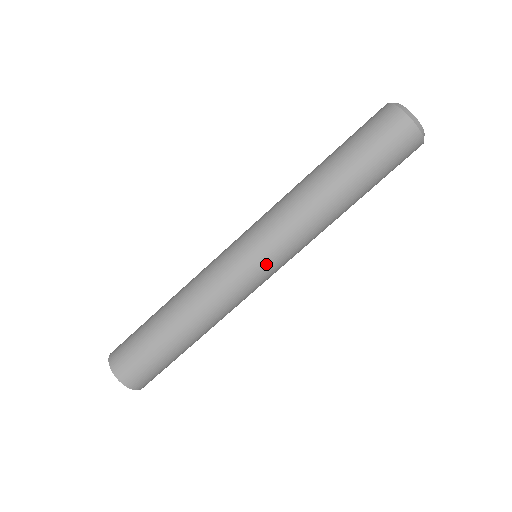
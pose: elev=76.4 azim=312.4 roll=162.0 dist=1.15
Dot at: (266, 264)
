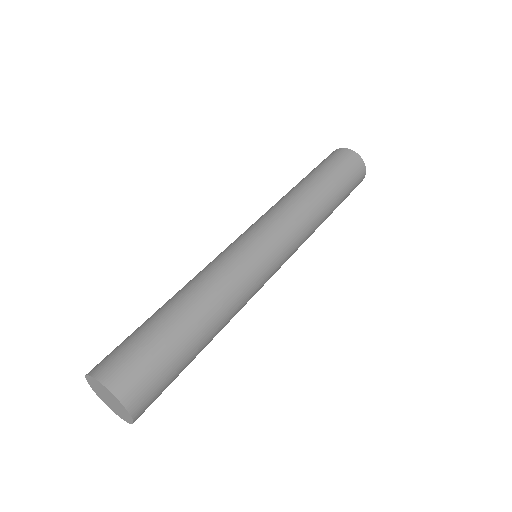
Dot at: (277, 251)
